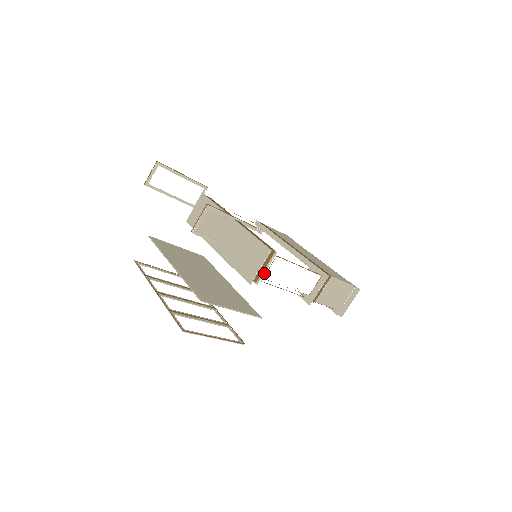
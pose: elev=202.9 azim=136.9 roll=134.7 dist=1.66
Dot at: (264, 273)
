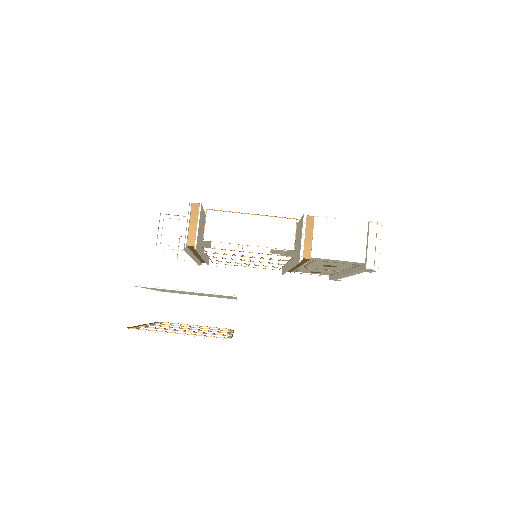
Dot at: occluded
